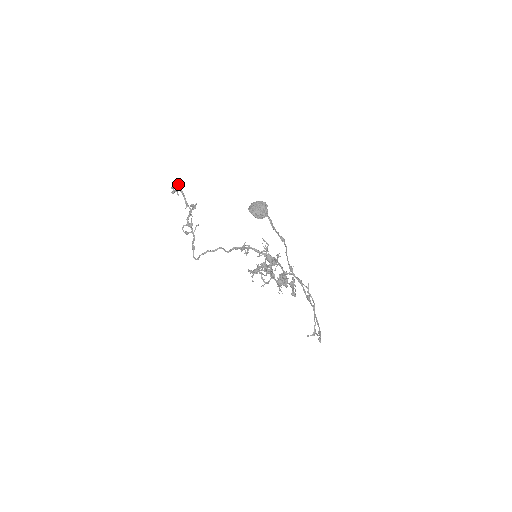
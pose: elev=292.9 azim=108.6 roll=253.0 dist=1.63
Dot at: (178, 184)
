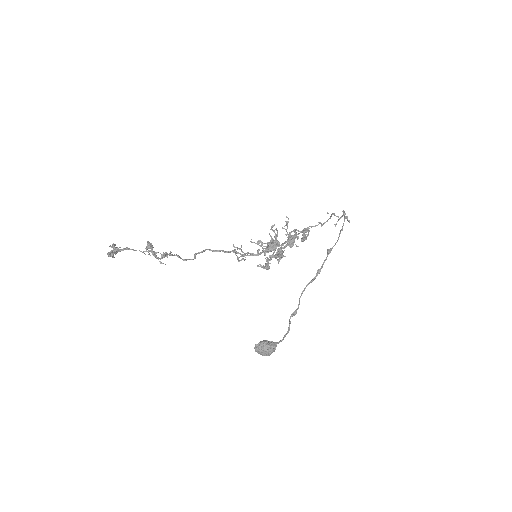
Dot at: (114, 253)
